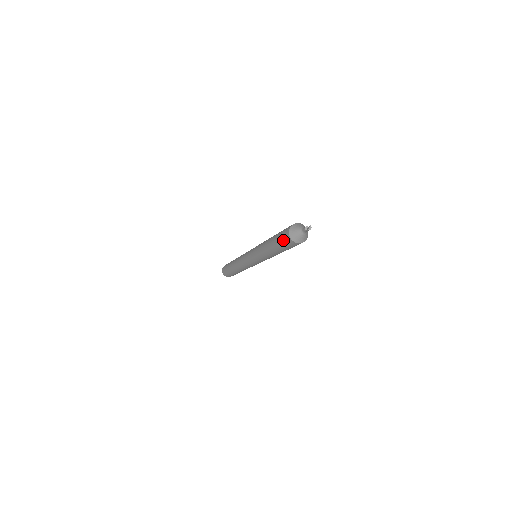
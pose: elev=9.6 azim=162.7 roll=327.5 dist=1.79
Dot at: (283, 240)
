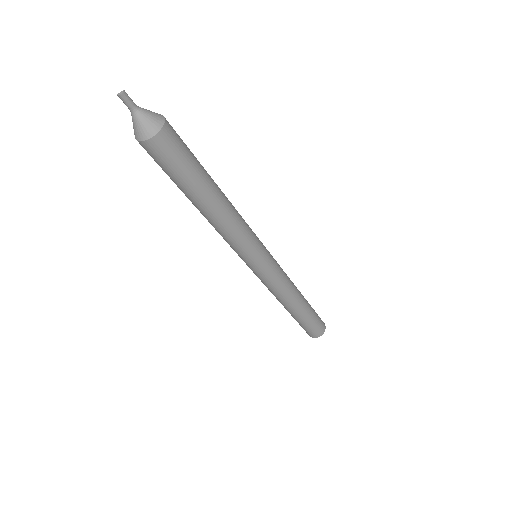
Dot at: occluded
